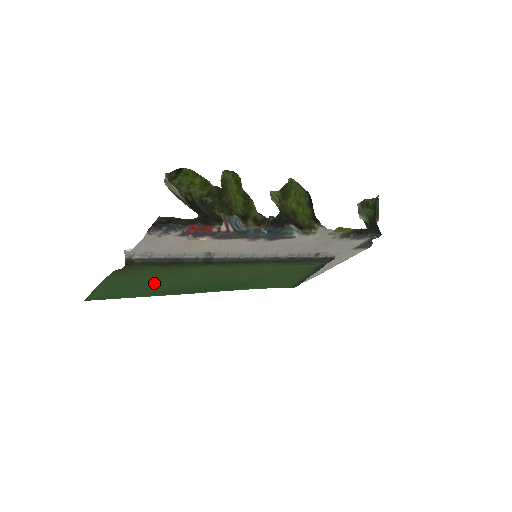
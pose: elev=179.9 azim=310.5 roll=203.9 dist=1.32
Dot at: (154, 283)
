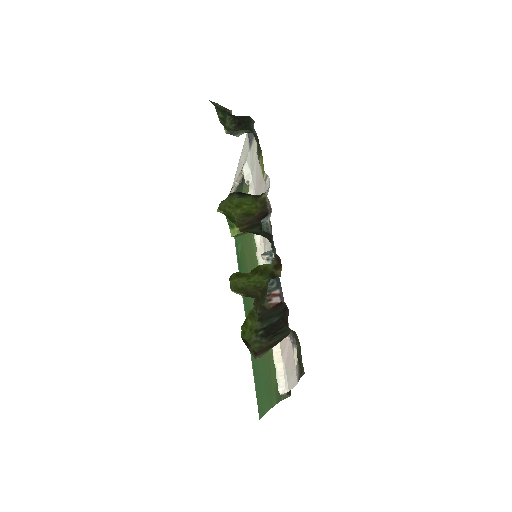
Dot at: occluded
